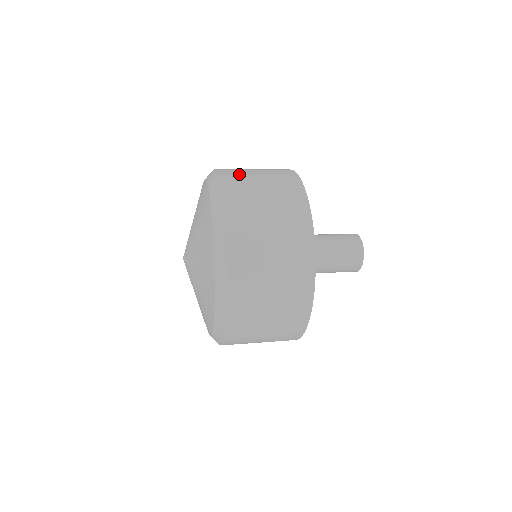
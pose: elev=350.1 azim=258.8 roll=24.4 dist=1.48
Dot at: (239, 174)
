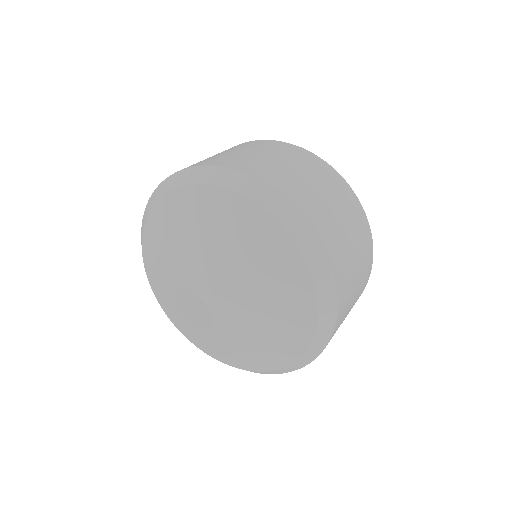
Dot at: (345, 261)
